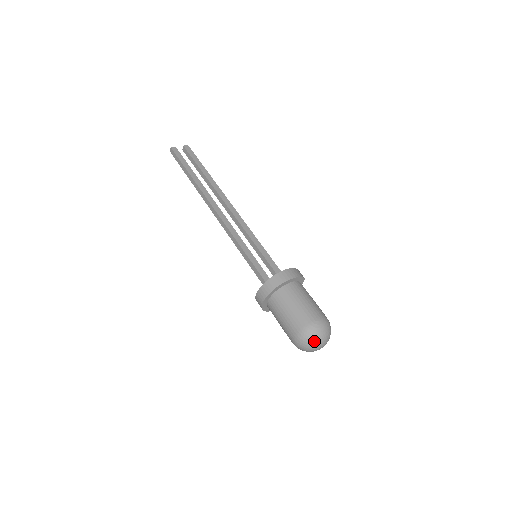
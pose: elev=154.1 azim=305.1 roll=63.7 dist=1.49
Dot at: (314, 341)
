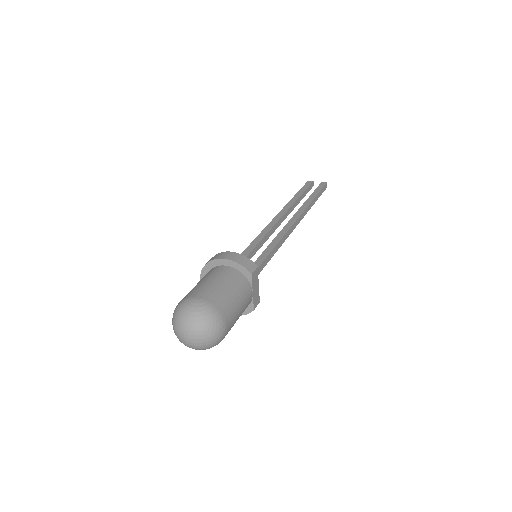
Dot at: (176, 319)
